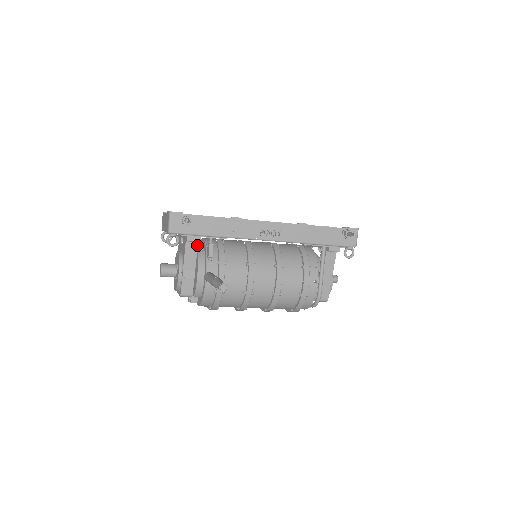
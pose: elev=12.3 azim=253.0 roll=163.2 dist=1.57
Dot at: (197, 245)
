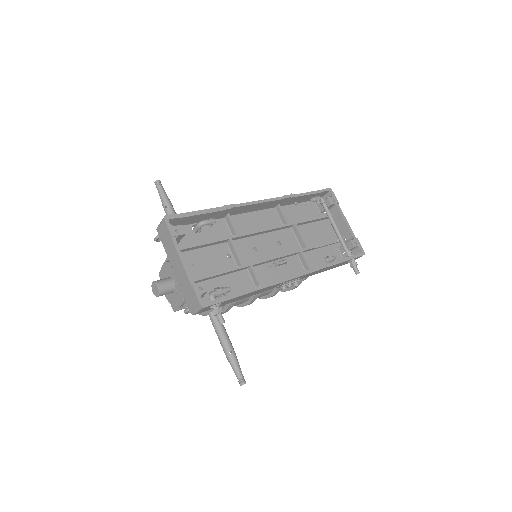
Dot at: occluded
